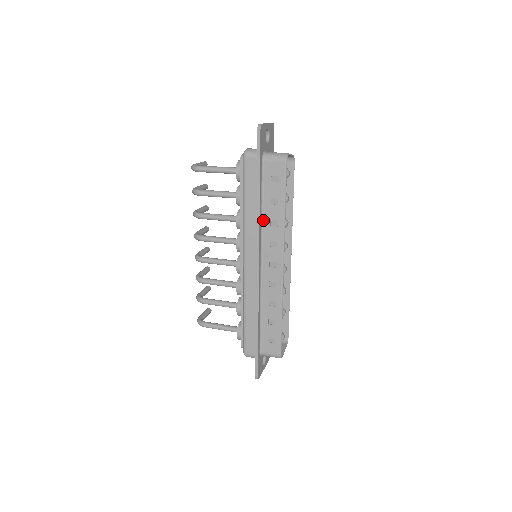
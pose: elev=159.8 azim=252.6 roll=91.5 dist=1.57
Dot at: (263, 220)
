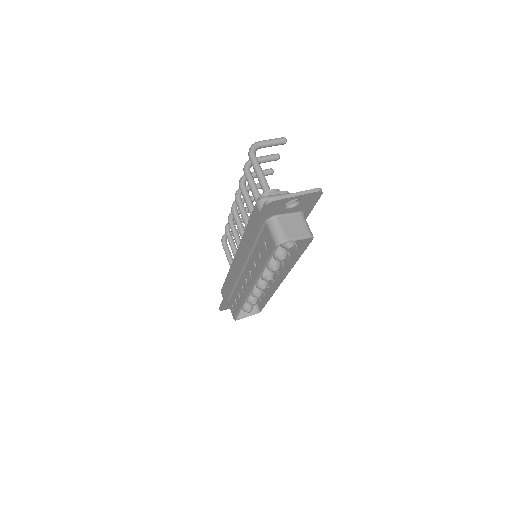
Dot at: (252, 253)
